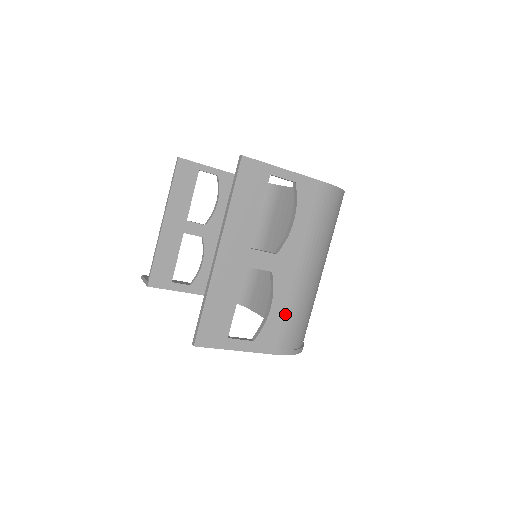
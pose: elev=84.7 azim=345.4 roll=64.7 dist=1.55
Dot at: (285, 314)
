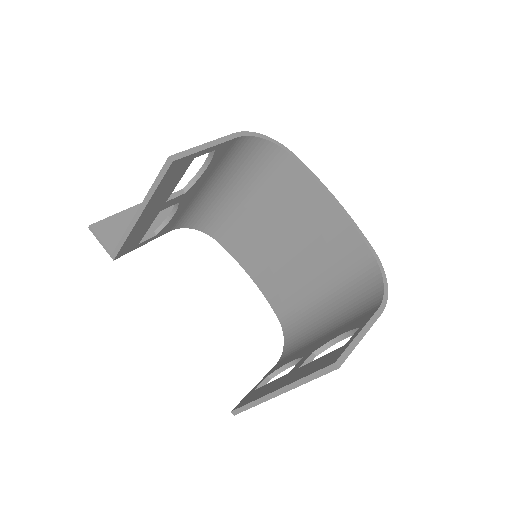
Dot at: occluded
